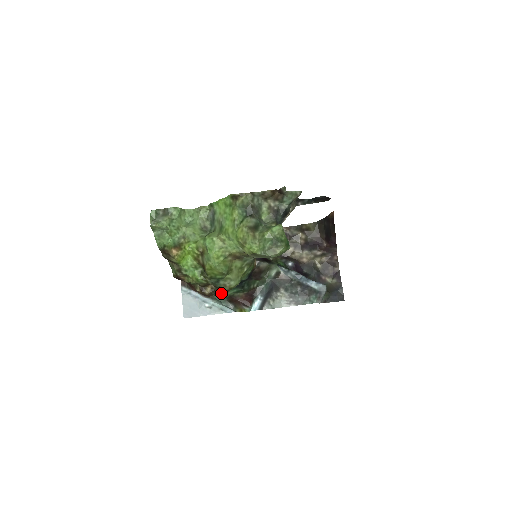
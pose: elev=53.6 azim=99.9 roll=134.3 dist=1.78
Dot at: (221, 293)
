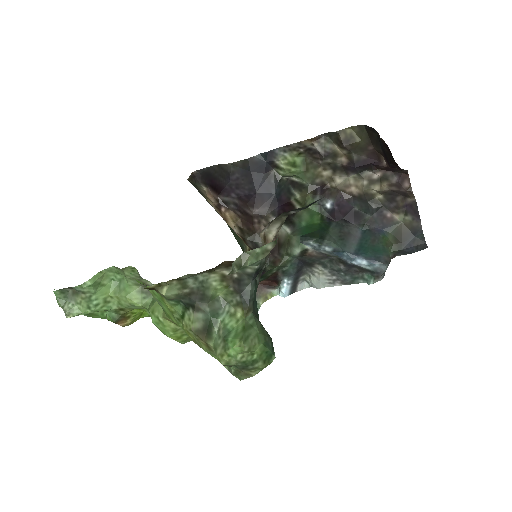
Dot at: occluded
